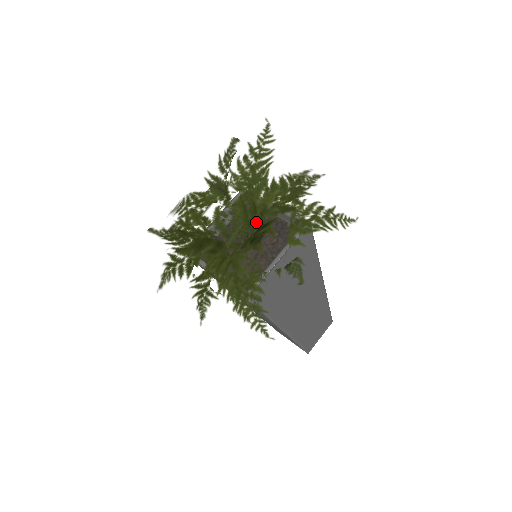
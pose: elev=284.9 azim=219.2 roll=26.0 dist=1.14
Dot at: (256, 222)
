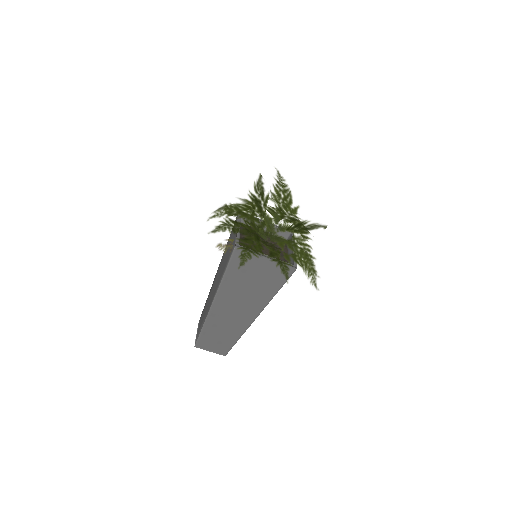
Dot at: (283, 225)
